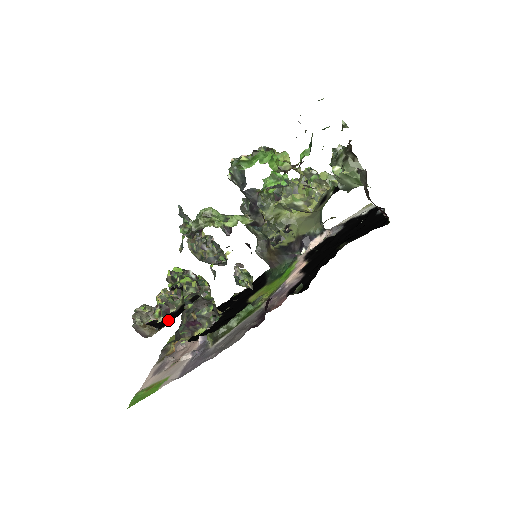
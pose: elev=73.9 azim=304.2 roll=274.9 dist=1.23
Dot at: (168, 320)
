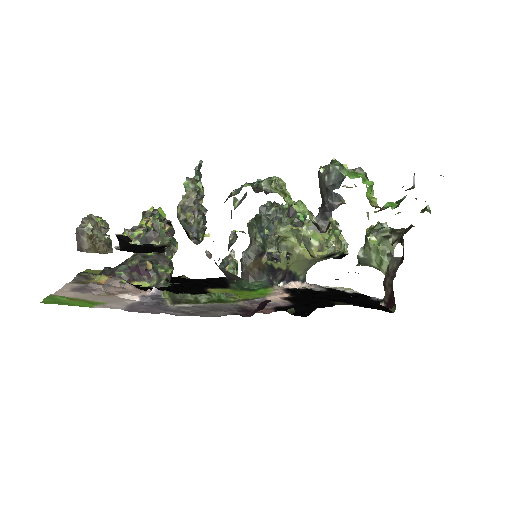
Dot at: (139, 248)
